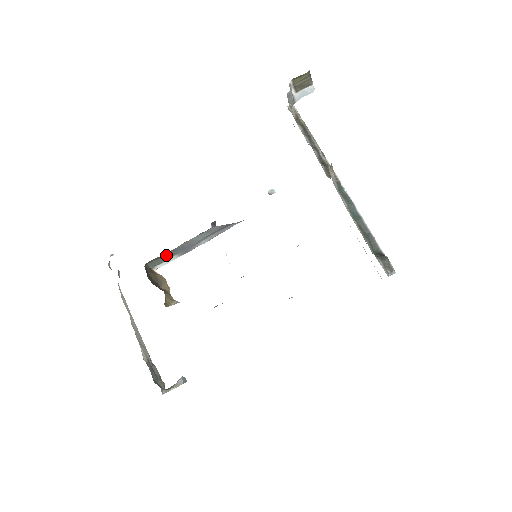
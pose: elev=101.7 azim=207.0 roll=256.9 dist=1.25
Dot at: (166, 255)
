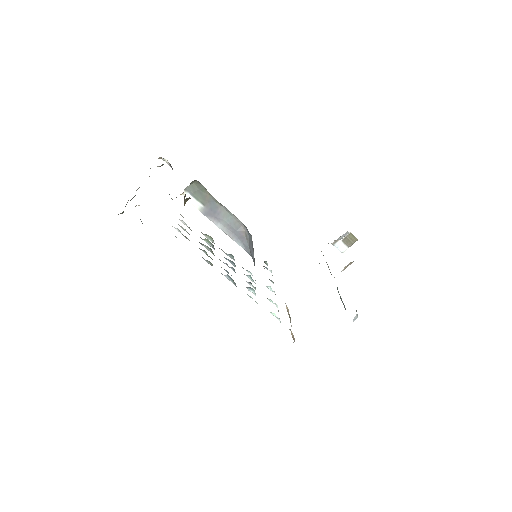
Dot at: (205, 197)
